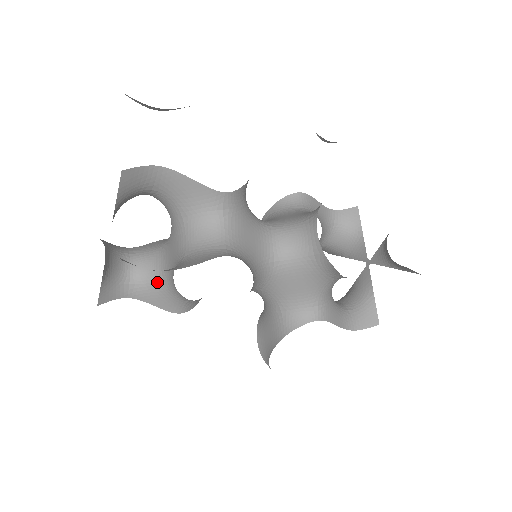
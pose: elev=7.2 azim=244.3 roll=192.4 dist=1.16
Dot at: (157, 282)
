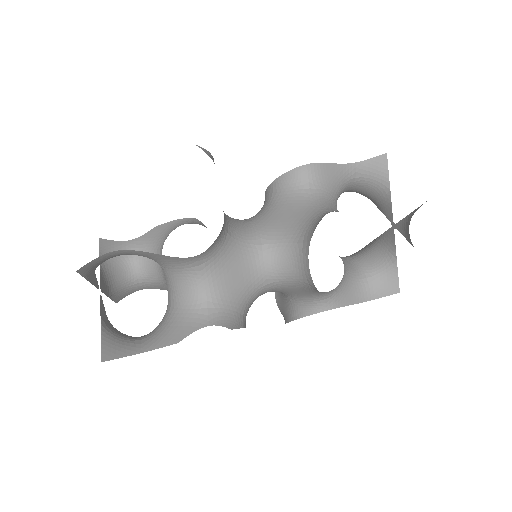
Dot at: (163, 283)
